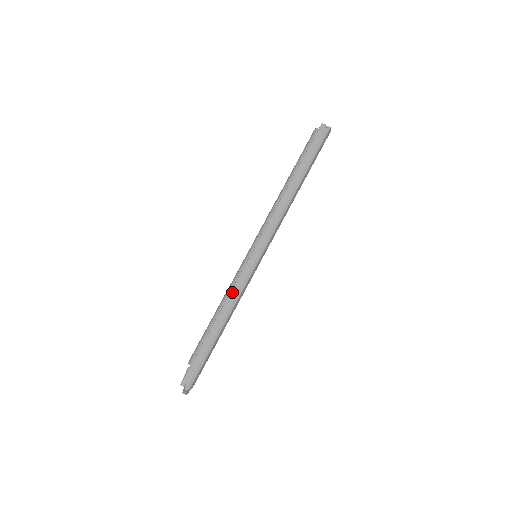
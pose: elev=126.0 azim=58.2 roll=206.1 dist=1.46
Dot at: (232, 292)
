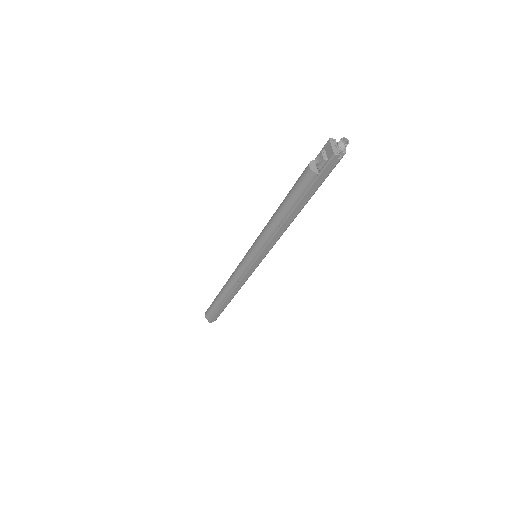
Dot at: occluded
